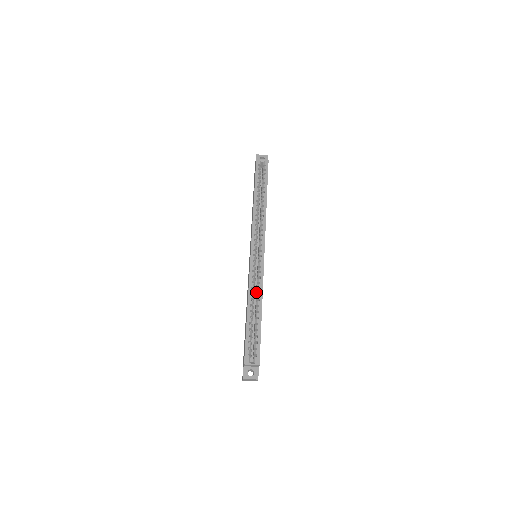
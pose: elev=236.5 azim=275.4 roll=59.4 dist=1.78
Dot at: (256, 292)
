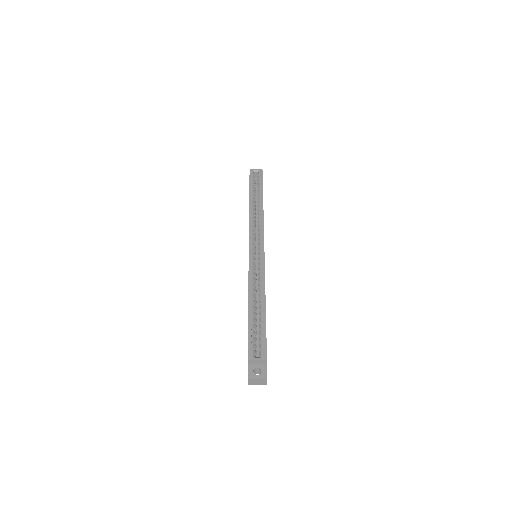
Dot at: occluded
